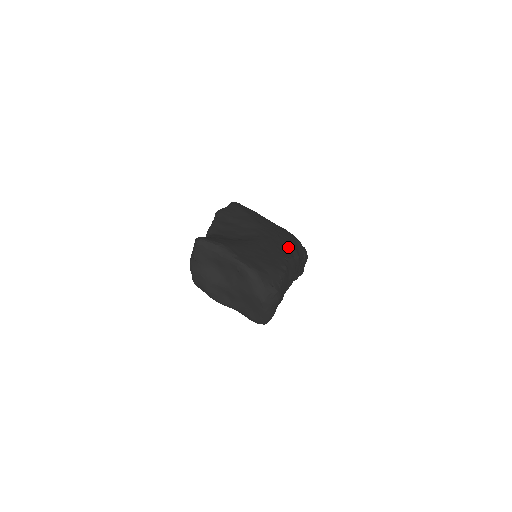
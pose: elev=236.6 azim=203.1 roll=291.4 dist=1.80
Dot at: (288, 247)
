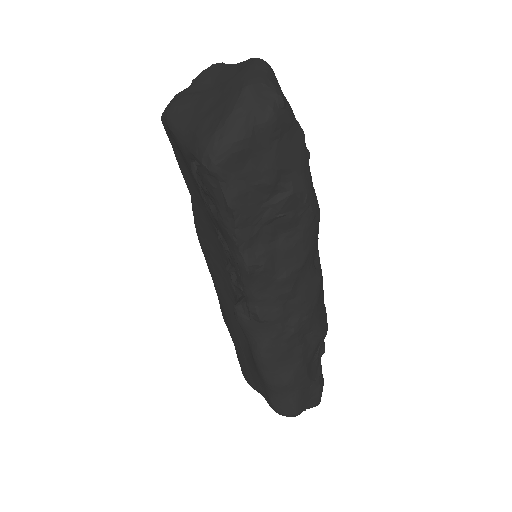
Dot at: occluded
